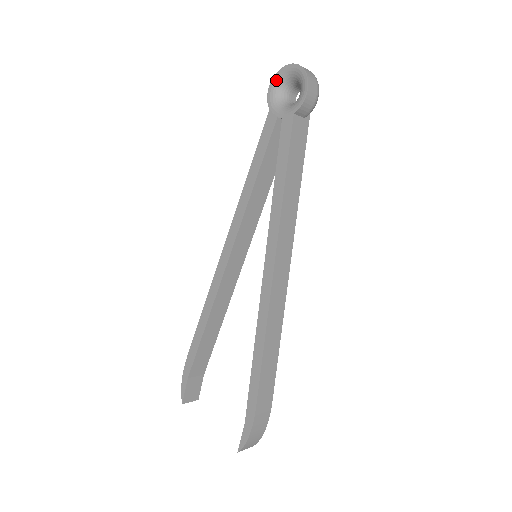
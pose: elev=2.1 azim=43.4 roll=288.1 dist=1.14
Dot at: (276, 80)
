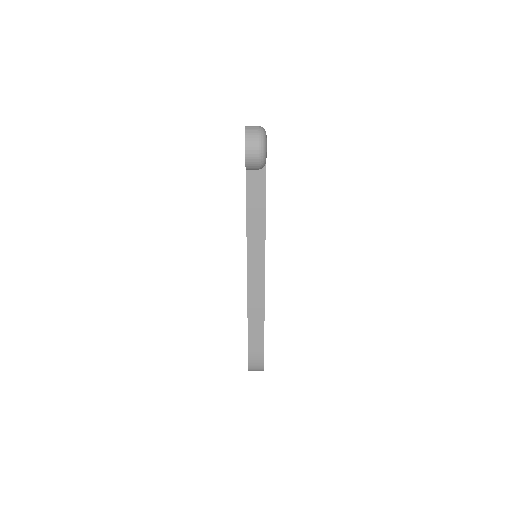
Dot at: occluded
